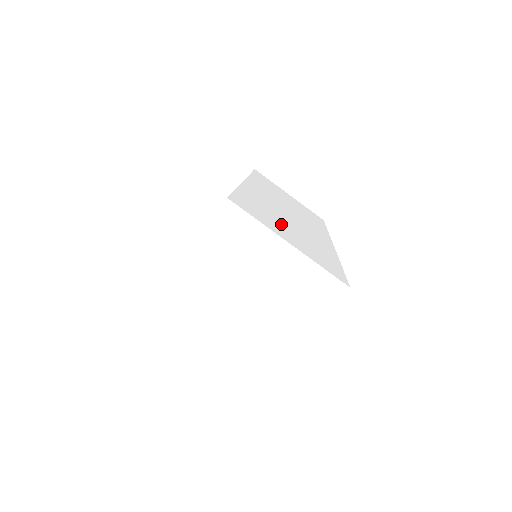
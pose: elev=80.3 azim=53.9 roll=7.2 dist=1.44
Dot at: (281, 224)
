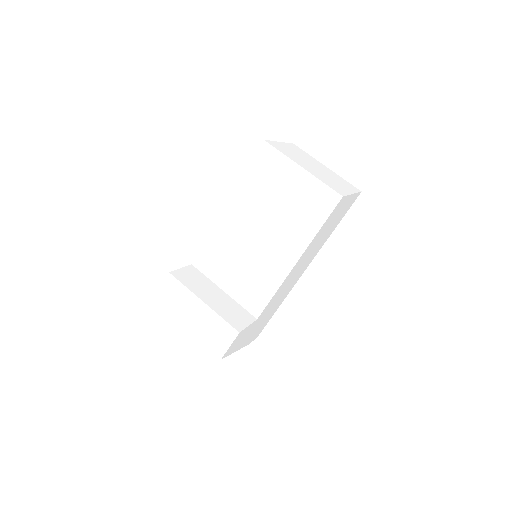
Dot at: occluded
